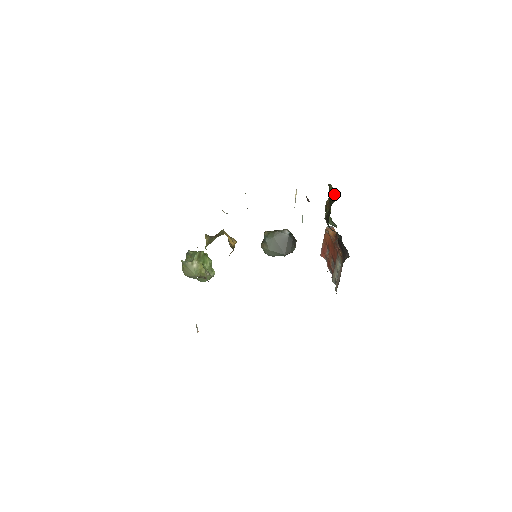
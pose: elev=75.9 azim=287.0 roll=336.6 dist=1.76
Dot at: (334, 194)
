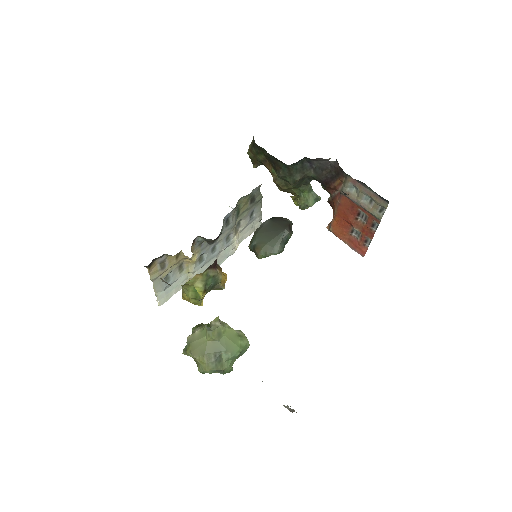
Dot at: (251, 144)
